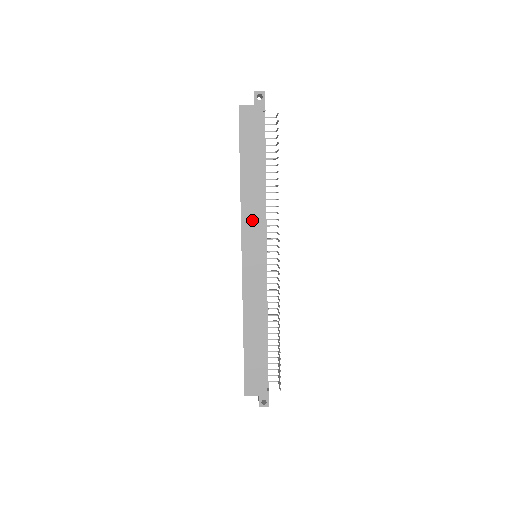
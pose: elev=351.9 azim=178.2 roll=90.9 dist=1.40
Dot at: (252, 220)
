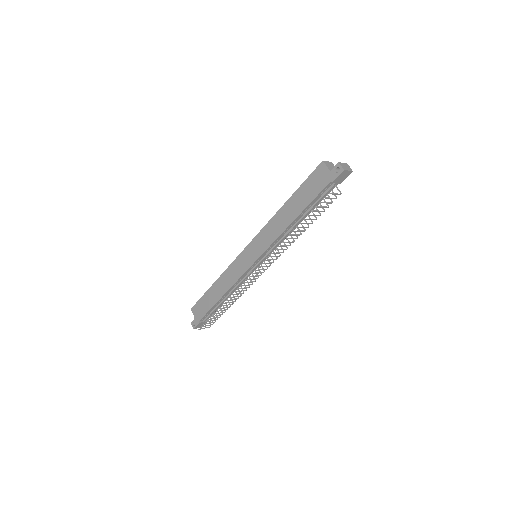
Dot at: (267, 235)
